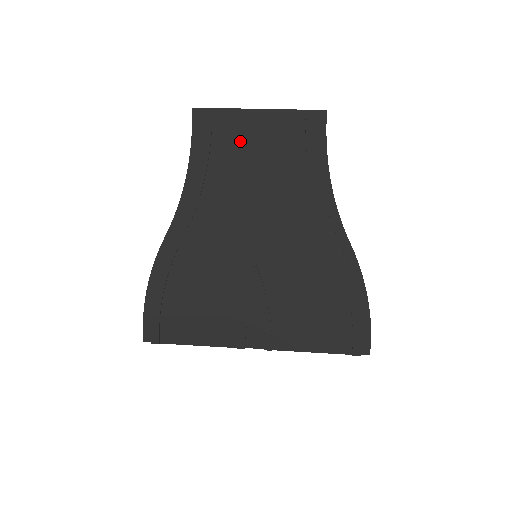
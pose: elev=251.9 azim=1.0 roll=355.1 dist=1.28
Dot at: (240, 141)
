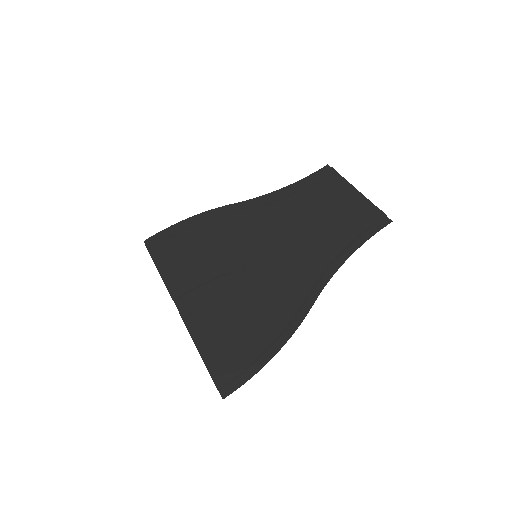
Dot at: (329, 195)
